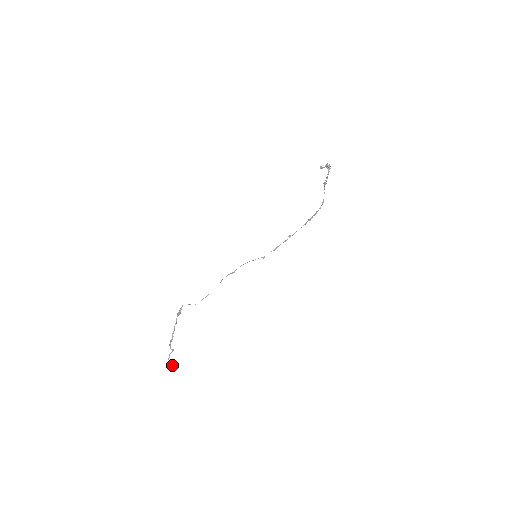
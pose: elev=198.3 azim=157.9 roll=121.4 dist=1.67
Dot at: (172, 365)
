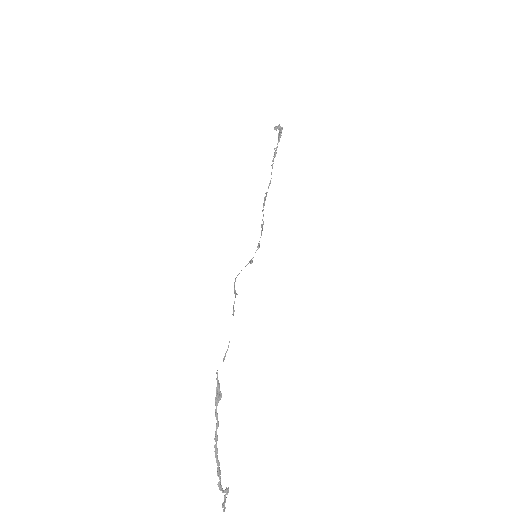
Dot at: out of frame
